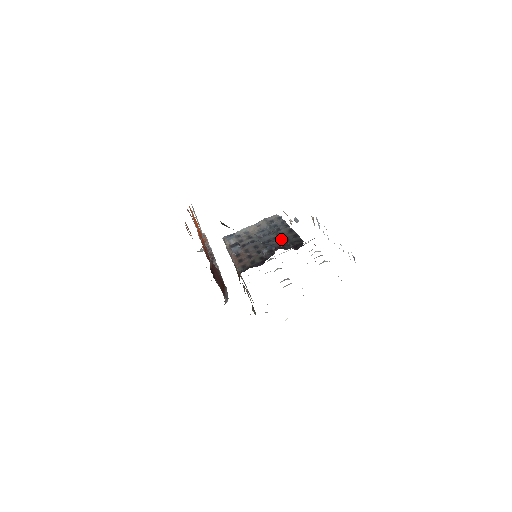
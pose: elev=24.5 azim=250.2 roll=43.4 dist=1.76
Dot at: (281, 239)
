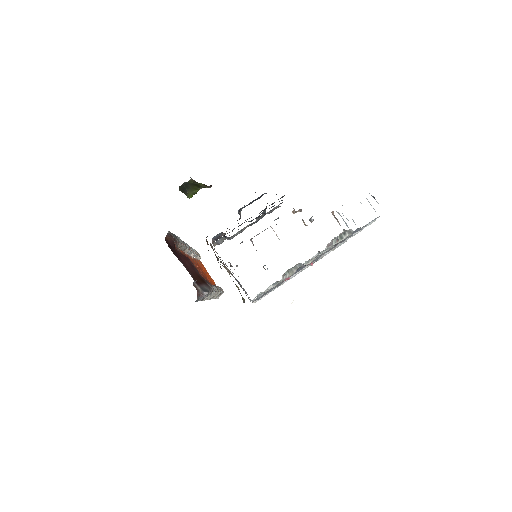
Dot at: occluded
